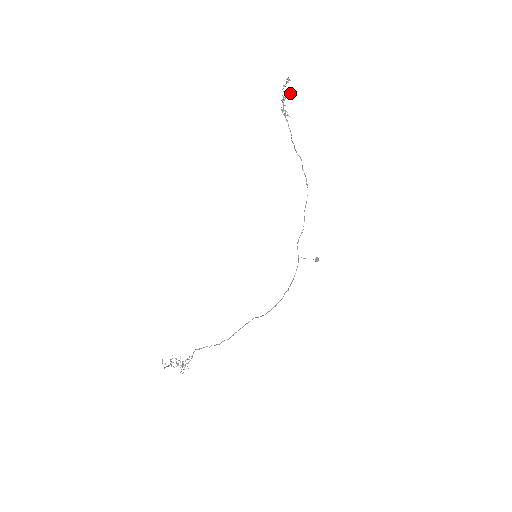
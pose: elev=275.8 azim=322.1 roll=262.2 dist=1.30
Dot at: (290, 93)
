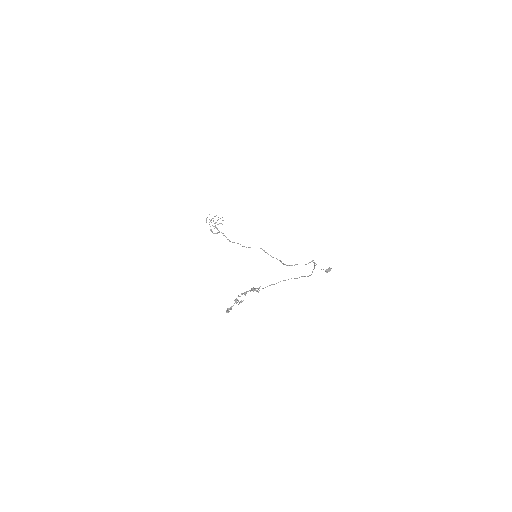
Dot at: occluded
